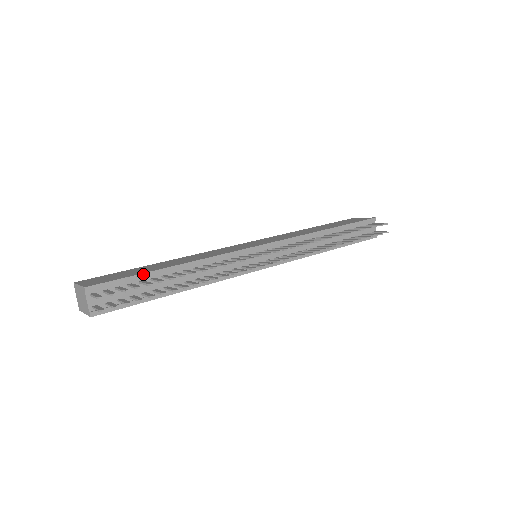
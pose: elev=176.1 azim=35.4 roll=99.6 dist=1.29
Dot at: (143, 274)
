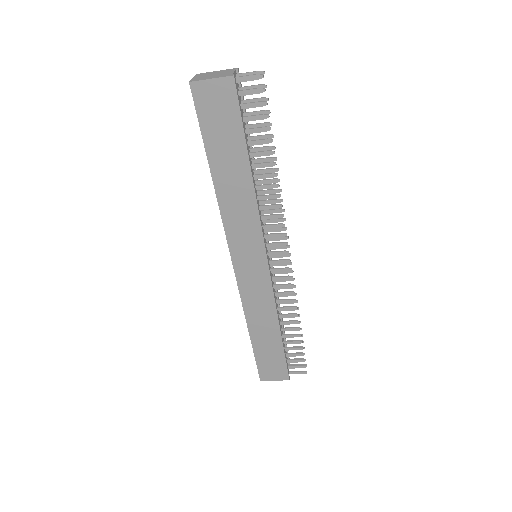
Dot at: occluded
